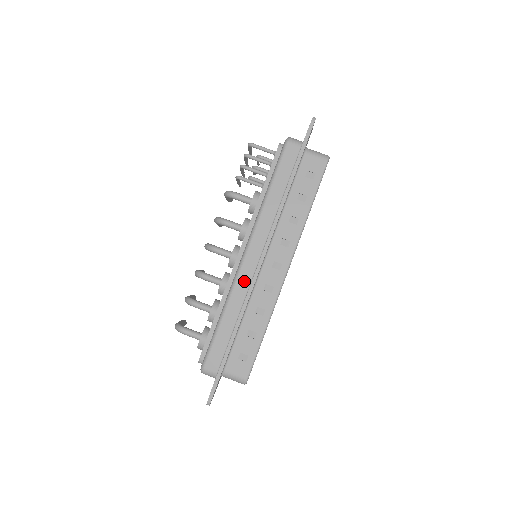
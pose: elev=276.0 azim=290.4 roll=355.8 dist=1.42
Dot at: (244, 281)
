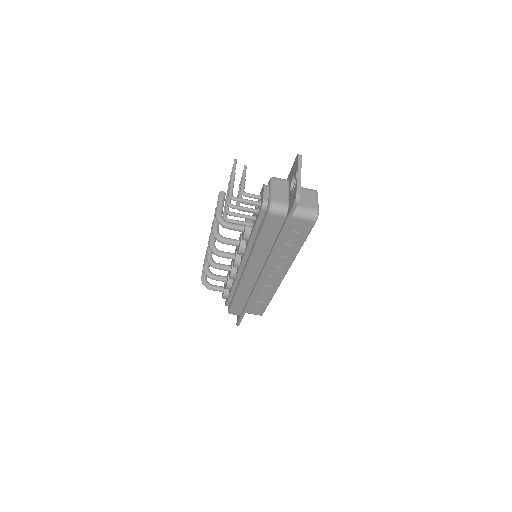
Dot at: (248, 285)
